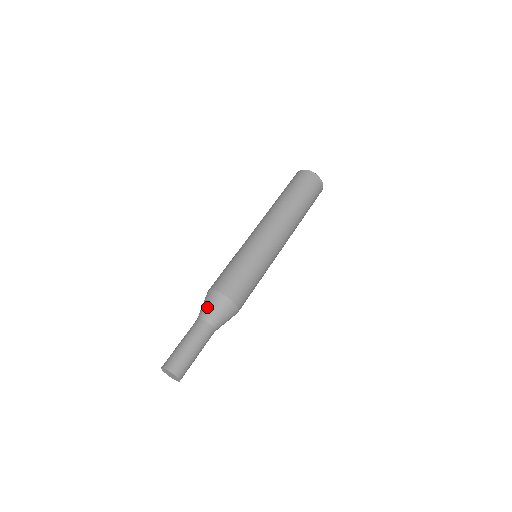
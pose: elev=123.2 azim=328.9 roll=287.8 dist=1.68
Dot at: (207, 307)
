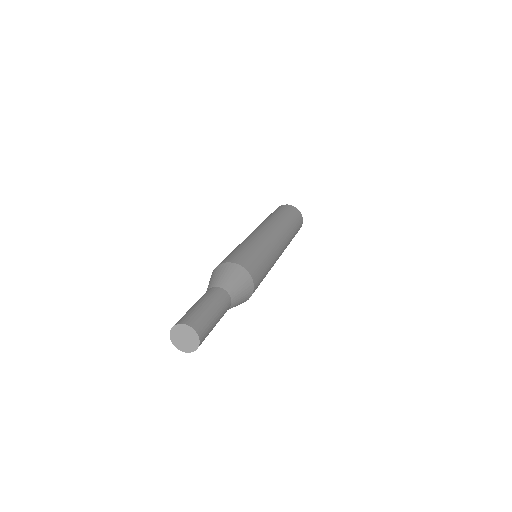
Dot at: (225, 276)
